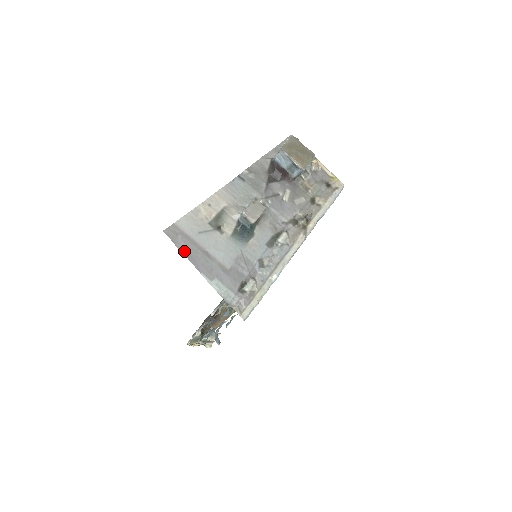
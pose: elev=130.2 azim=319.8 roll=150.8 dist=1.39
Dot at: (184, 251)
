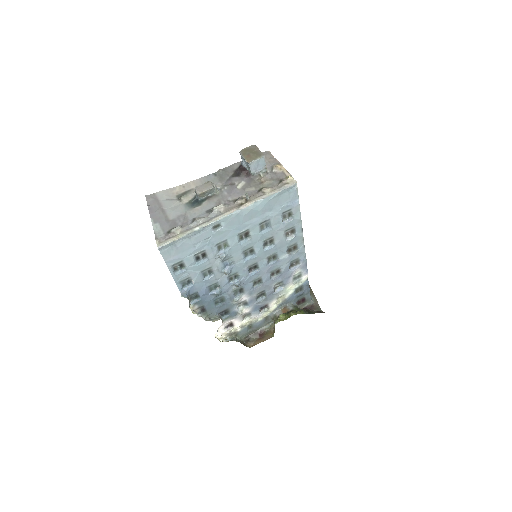
Dot at: (149, 206)
